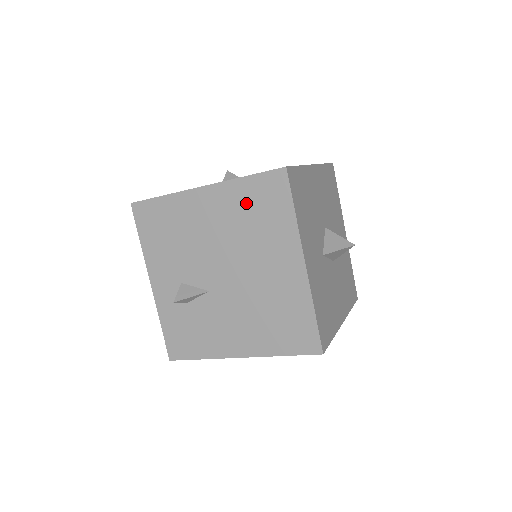
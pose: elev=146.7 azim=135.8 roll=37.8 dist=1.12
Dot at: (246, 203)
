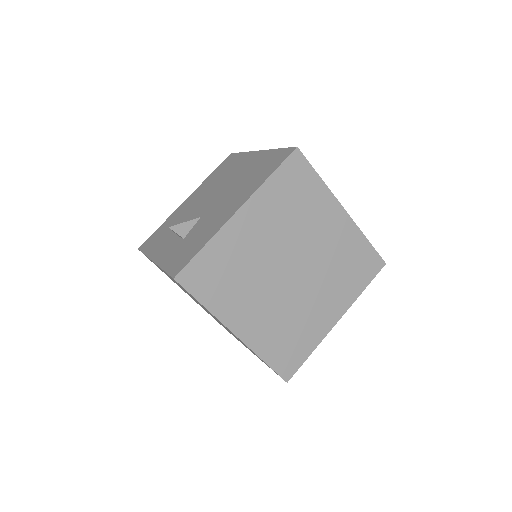
Dot at: (214, 177)
